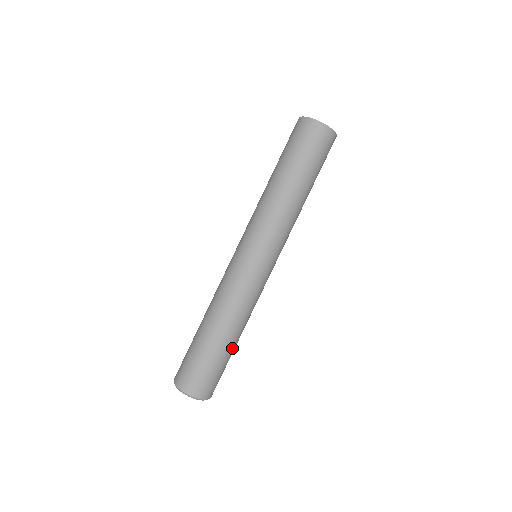
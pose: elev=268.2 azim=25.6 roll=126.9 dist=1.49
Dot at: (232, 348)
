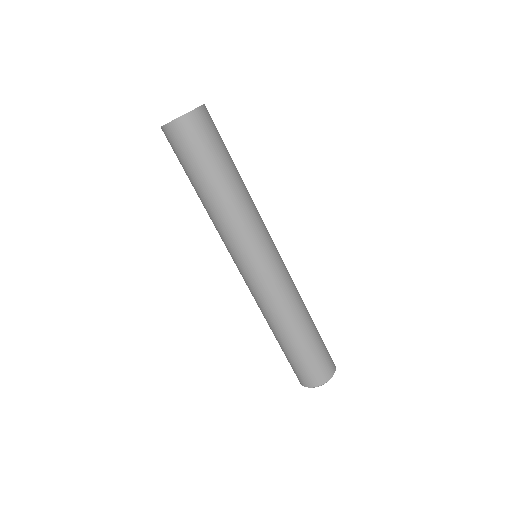
Dot at: occluded
